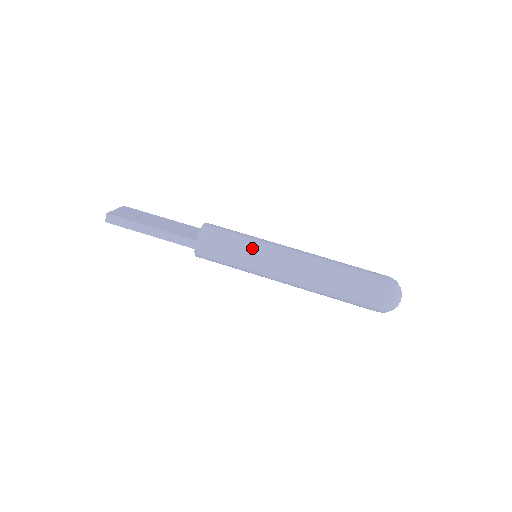
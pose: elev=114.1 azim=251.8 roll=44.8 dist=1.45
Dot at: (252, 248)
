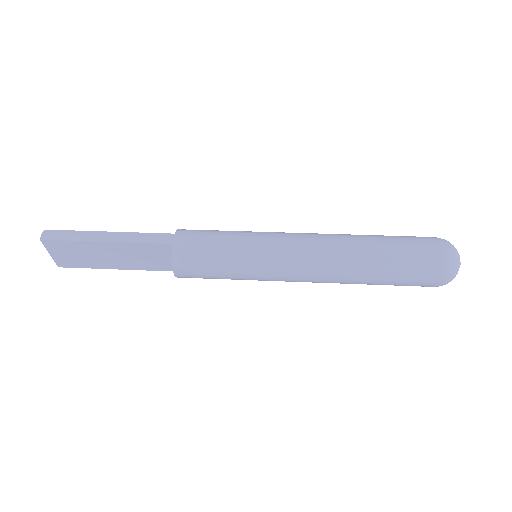
Dot at: (251, 231)
